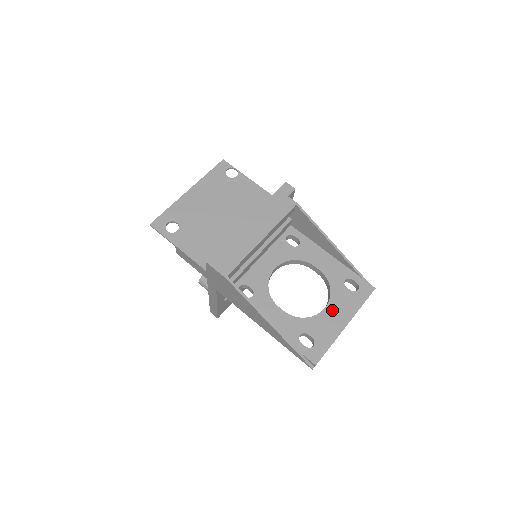
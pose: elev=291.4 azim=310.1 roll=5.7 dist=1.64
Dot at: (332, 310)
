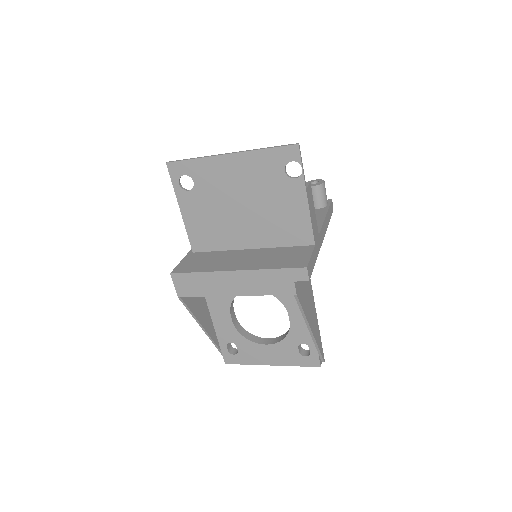
Dot at: (270, 350)
